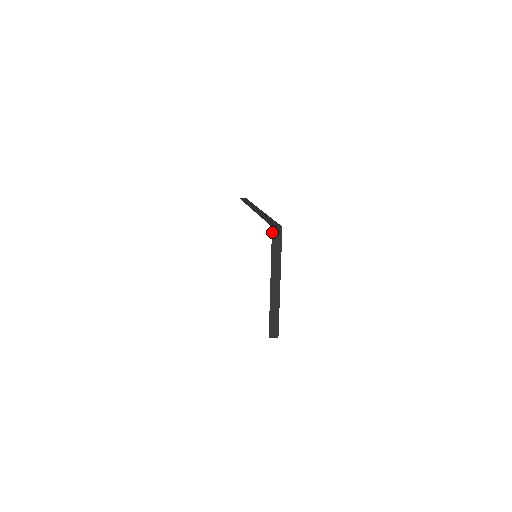
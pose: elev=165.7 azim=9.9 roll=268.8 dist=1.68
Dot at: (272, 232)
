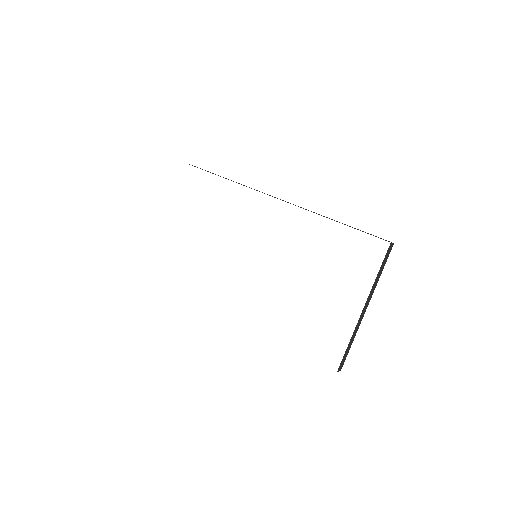
Dot at: (388, 248)
